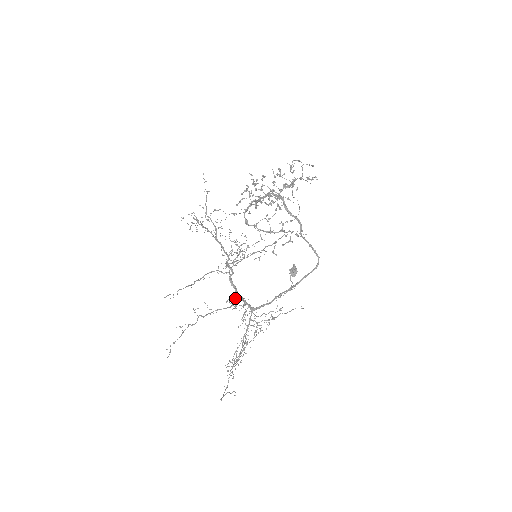
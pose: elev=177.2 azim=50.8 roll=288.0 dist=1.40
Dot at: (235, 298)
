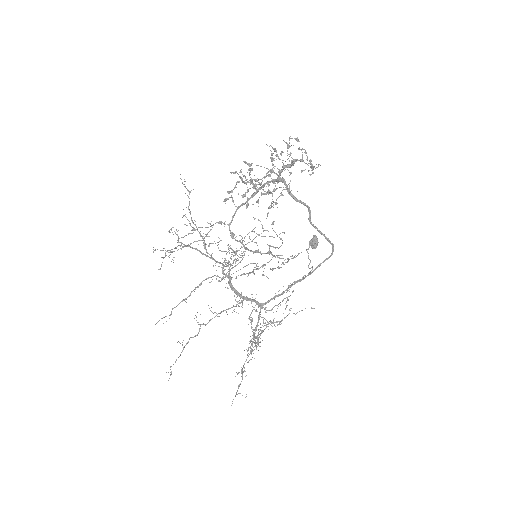
Dot at: occluded
